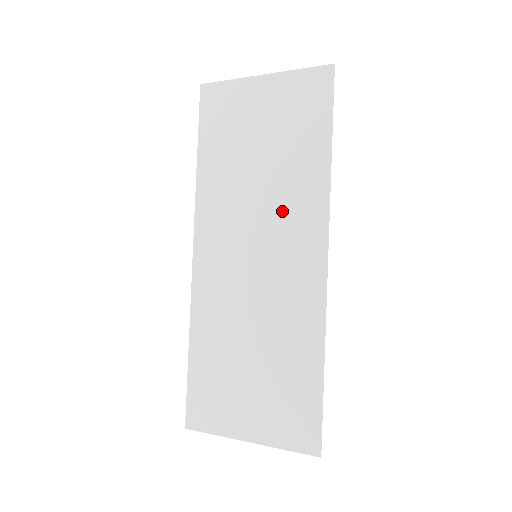
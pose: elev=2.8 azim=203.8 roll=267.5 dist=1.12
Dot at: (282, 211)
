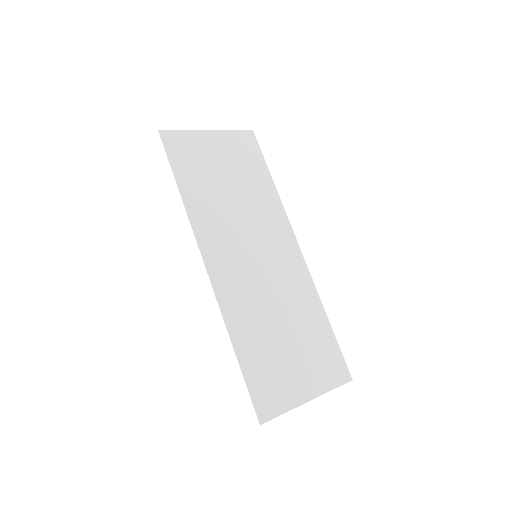
Dot at: (261, 221)
